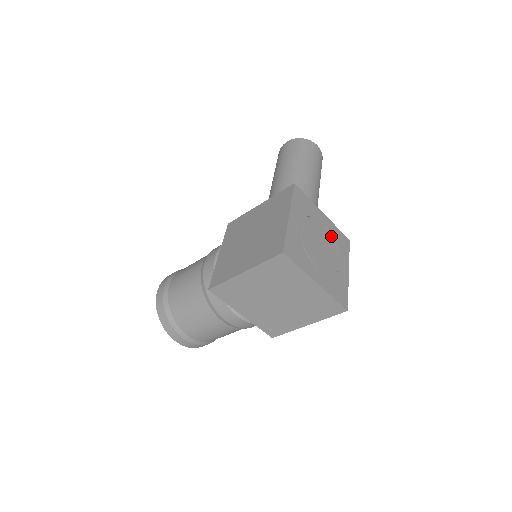
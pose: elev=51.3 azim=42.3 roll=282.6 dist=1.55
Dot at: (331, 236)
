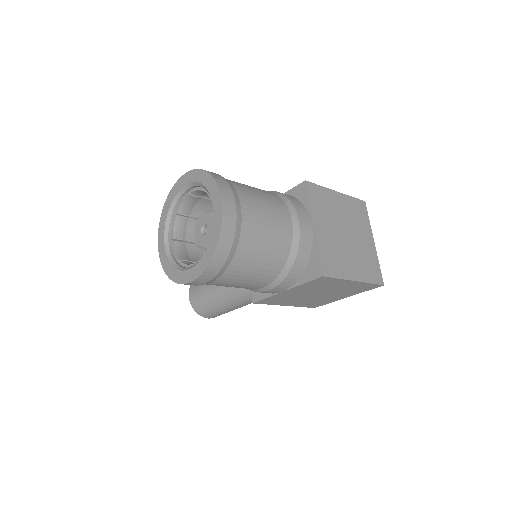
Dot at: occluded
